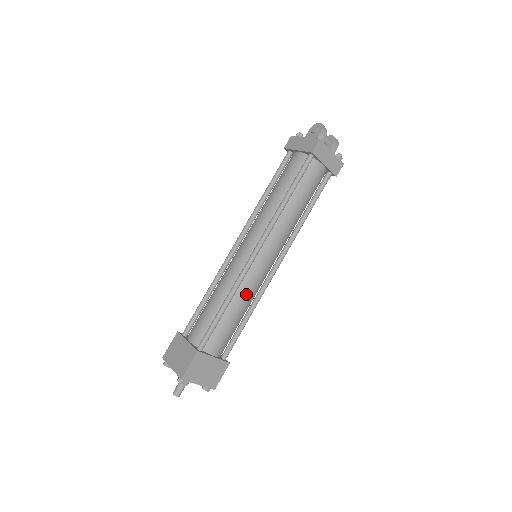
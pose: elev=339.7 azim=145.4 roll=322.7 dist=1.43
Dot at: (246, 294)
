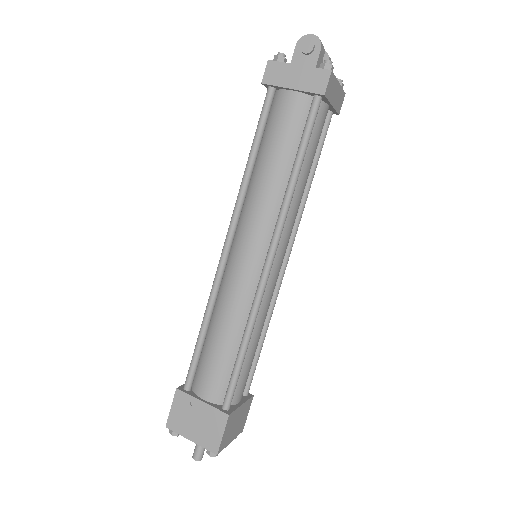
Dot at: (263, 316)
